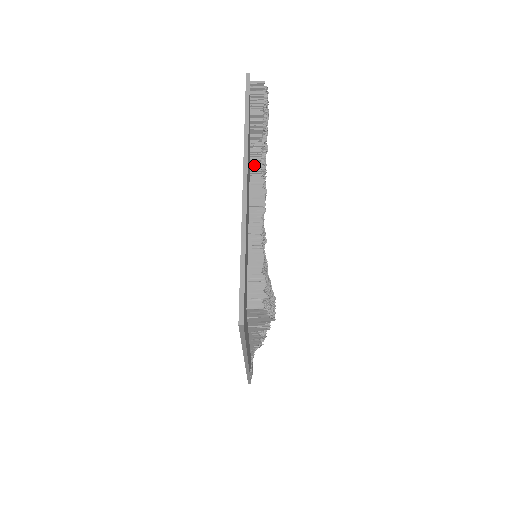
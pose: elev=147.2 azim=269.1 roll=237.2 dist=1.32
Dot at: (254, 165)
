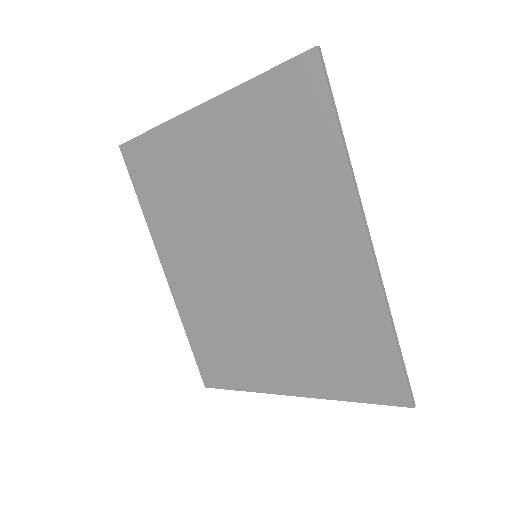
Dot at: occluded
